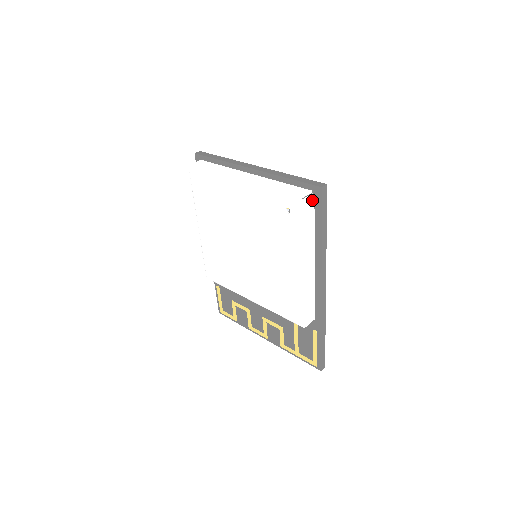
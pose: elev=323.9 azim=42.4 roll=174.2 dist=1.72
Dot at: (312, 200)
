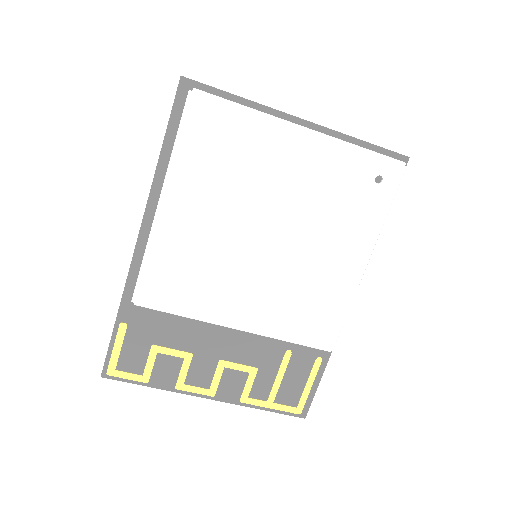
Dot at: occluded
